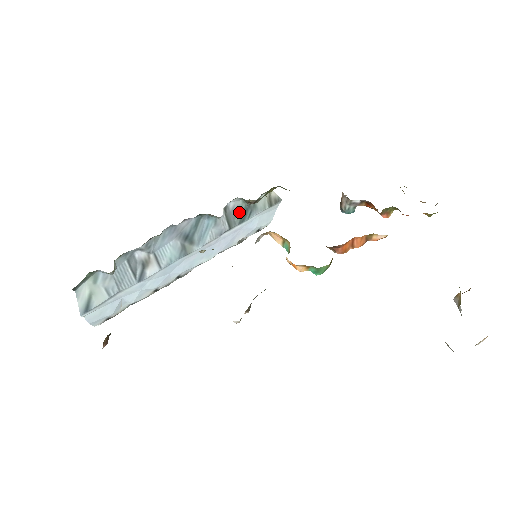
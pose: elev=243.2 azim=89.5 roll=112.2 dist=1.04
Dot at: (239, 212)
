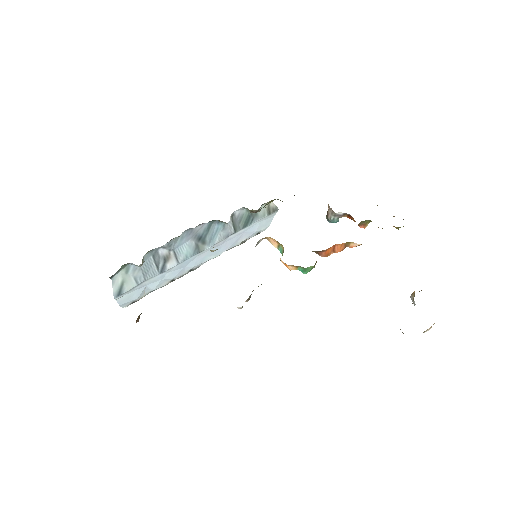
Dot at: (243, 219)
